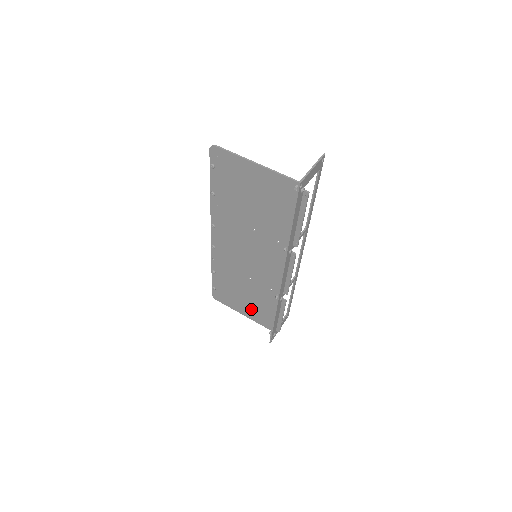
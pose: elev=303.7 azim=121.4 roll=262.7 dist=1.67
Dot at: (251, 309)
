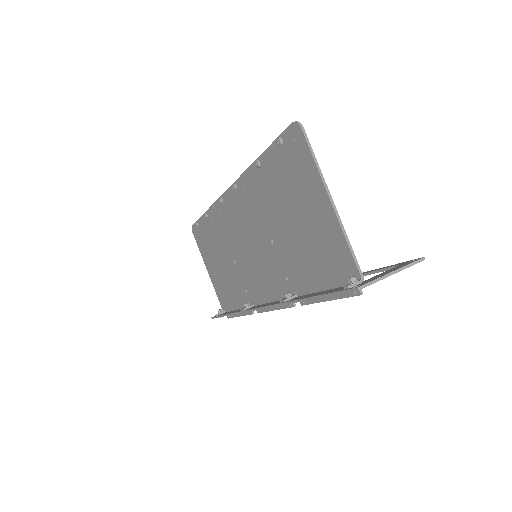
Dot at: (217, 277)
